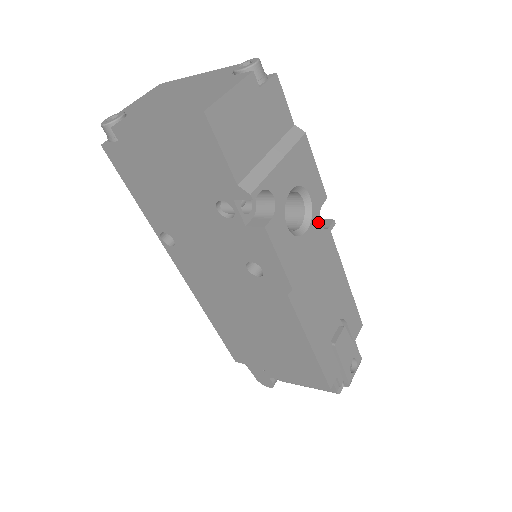
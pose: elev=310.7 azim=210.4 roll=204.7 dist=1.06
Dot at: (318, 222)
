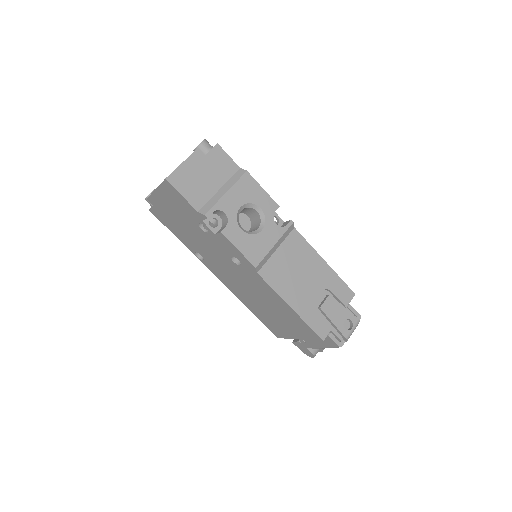
Dot at: (273, 223)
